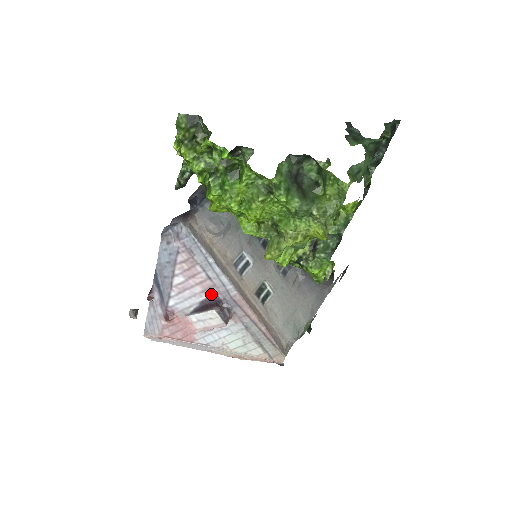
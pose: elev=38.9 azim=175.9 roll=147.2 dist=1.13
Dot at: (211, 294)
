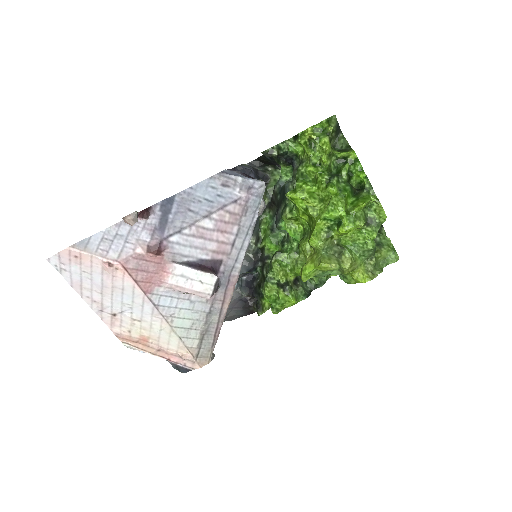
Dot at: (217, 259)
